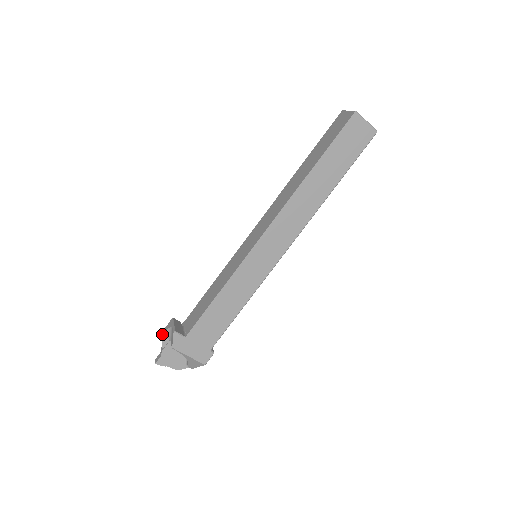
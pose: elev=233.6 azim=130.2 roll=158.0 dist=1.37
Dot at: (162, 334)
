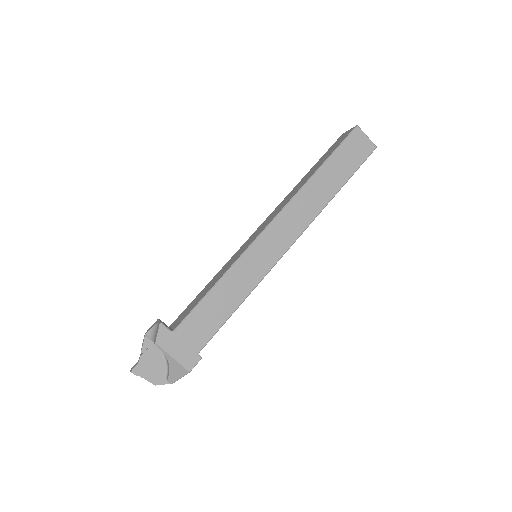
Dot at: (144, 337)
